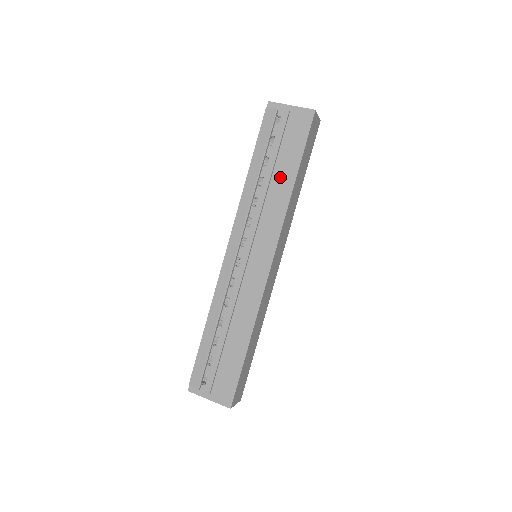
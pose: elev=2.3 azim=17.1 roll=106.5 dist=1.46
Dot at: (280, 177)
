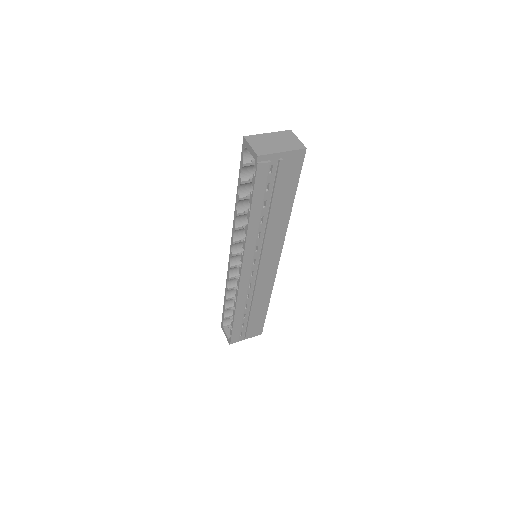
Dot at: (279, 210)
